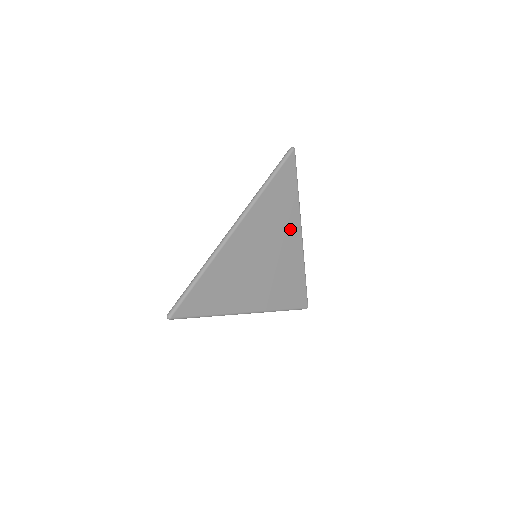
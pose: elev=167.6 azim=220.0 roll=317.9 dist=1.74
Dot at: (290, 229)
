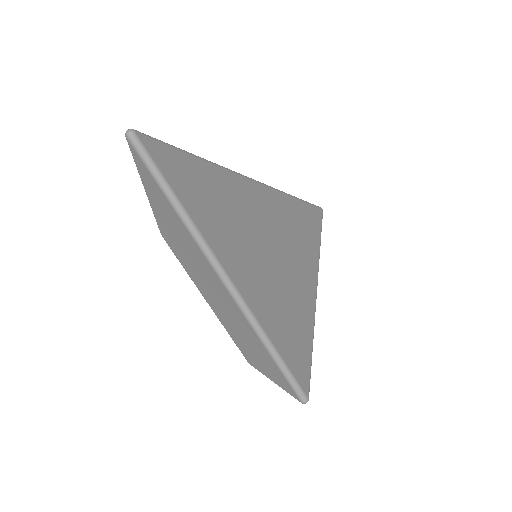
Dot at: (306, 265)
